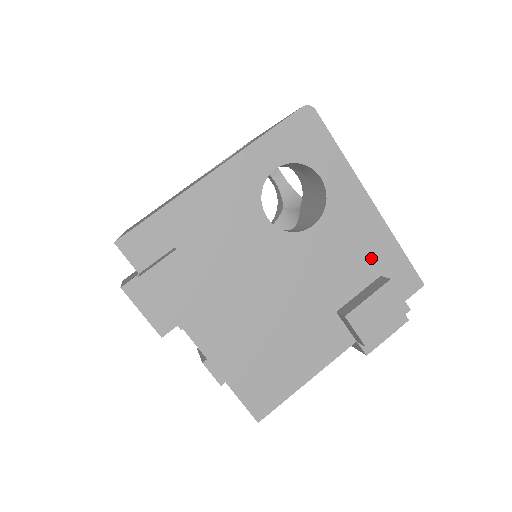
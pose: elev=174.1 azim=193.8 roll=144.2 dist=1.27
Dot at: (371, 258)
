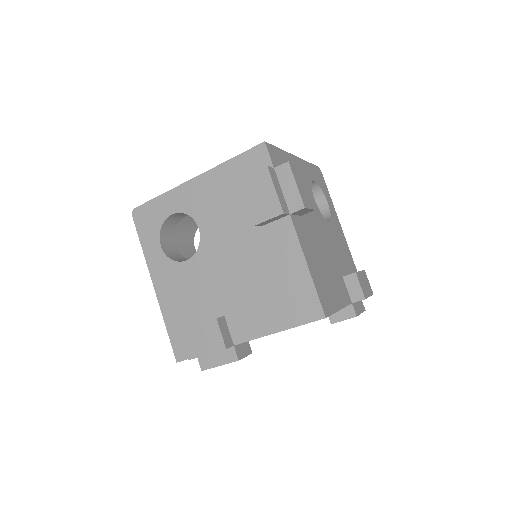
Dot at: (348, 260)
